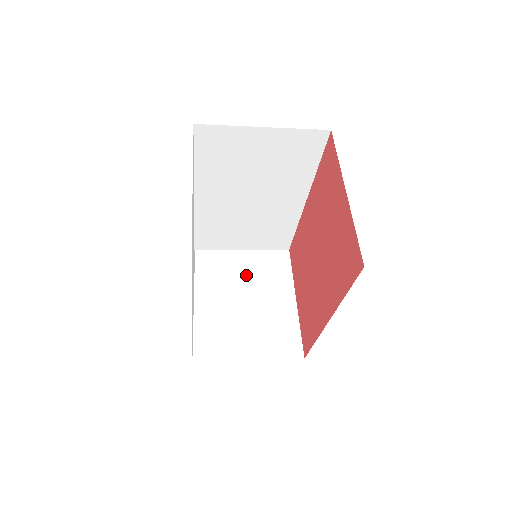
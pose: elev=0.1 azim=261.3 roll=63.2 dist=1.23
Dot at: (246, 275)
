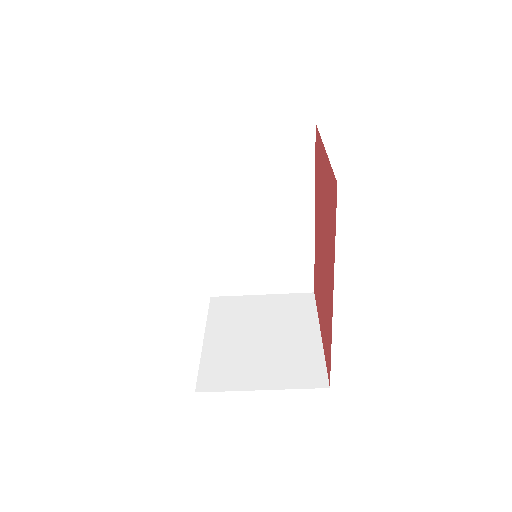
Dot at: (265, 314)
